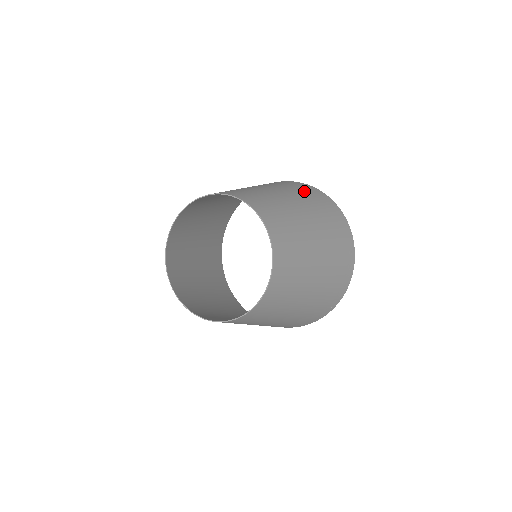
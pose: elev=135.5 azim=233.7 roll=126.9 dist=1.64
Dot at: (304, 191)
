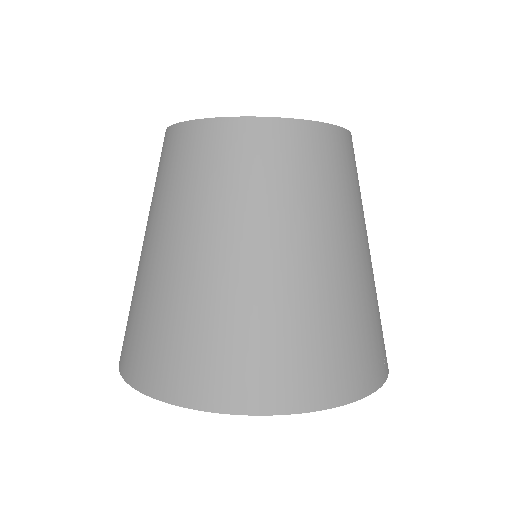
Dot at: occluded
